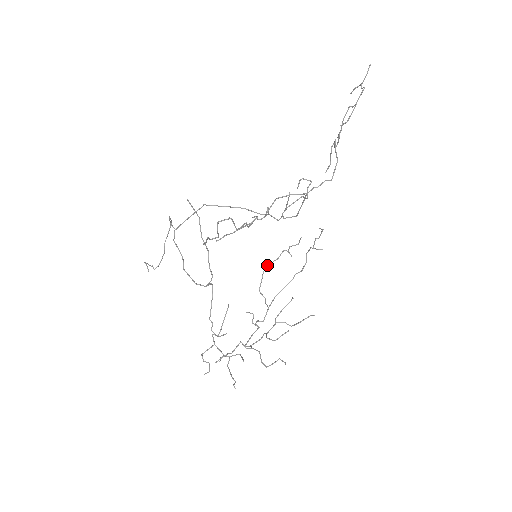
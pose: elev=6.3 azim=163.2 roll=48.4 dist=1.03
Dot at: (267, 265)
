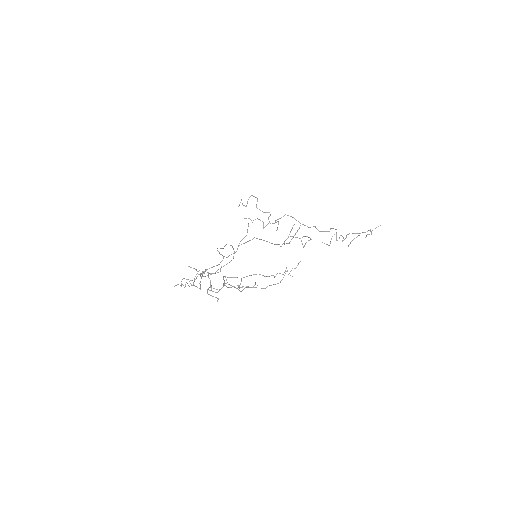
Dot at: occluded
